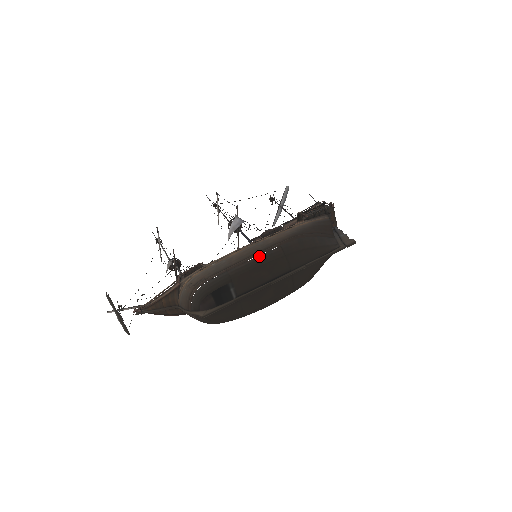
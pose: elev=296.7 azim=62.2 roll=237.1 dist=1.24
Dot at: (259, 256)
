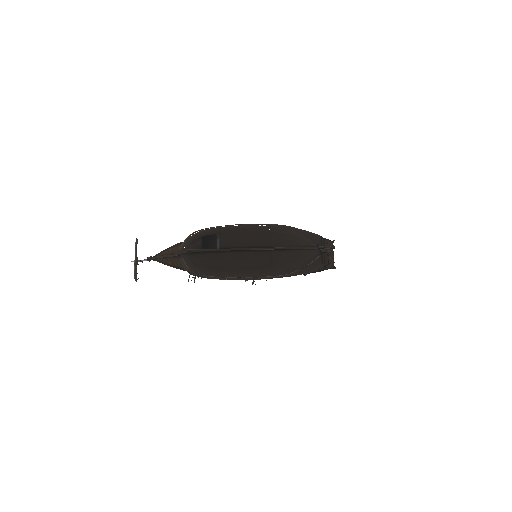
Dot at: (249, 225)
